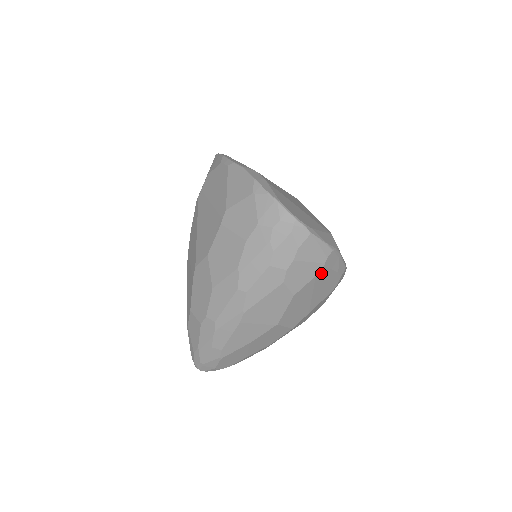
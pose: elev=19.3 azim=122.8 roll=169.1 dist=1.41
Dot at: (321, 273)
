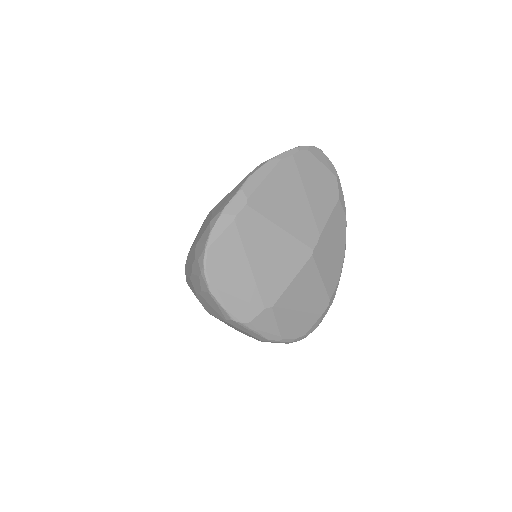
Dot at: occluded
